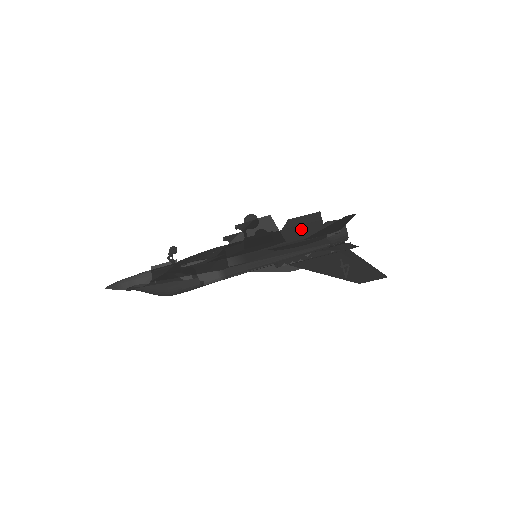
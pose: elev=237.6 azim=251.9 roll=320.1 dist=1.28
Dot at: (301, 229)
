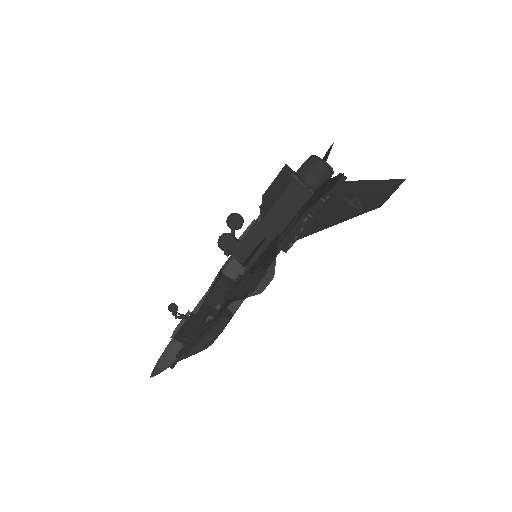
Dot at: (281, 205)
